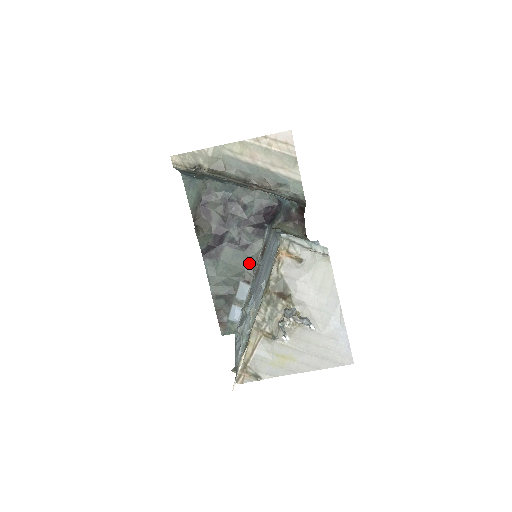
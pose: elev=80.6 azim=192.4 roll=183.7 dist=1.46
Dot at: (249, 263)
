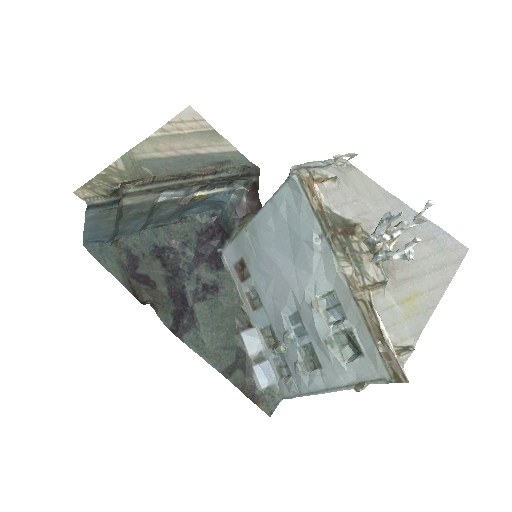
Dot at: (233, 305)
